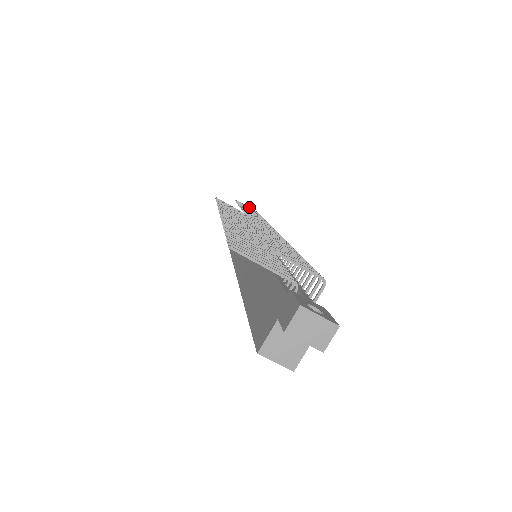
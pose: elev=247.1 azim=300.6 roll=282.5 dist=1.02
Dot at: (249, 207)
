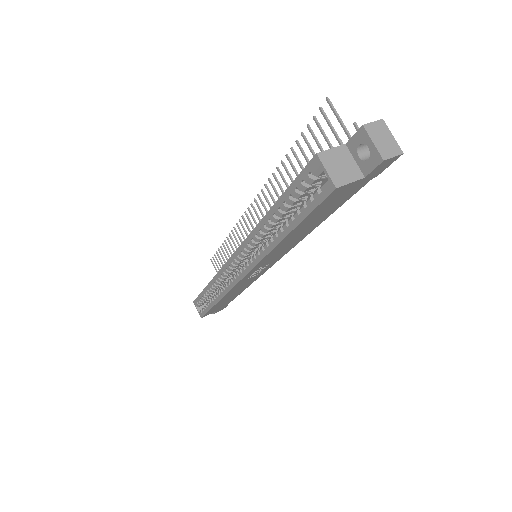
Dot at: occluded
